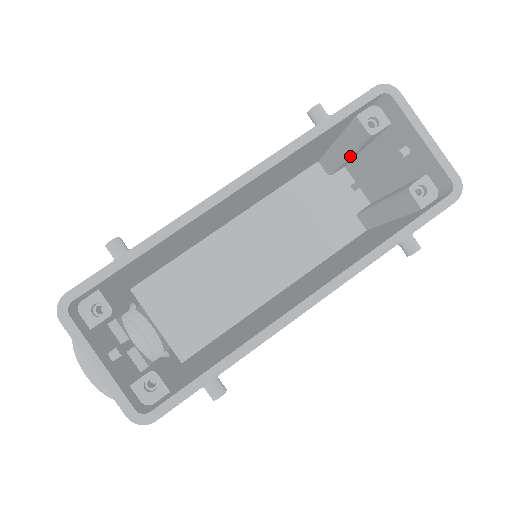
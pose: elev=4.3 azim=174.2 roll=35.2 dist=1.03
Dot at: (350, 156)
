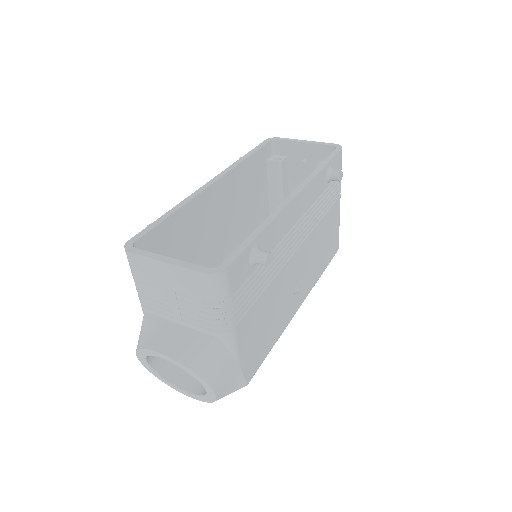
Dot at: (282, 201)
